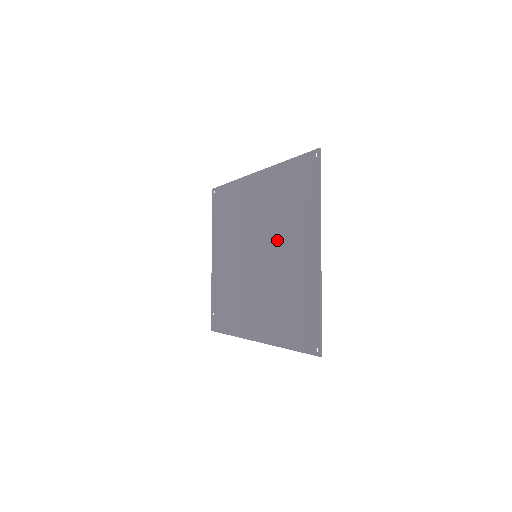
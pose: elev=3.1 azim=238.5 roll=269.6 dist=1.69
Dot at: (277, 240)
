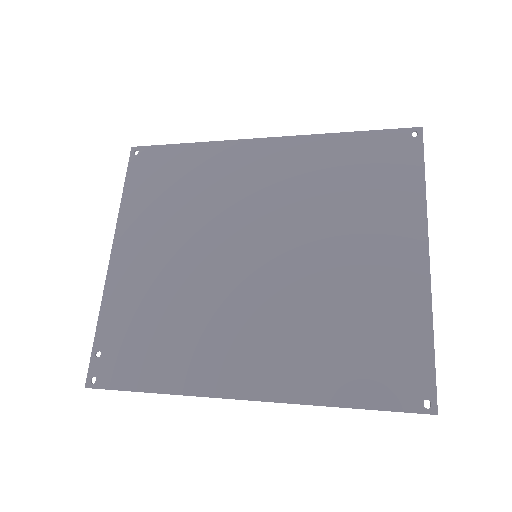
Dot at: (320, 234)
